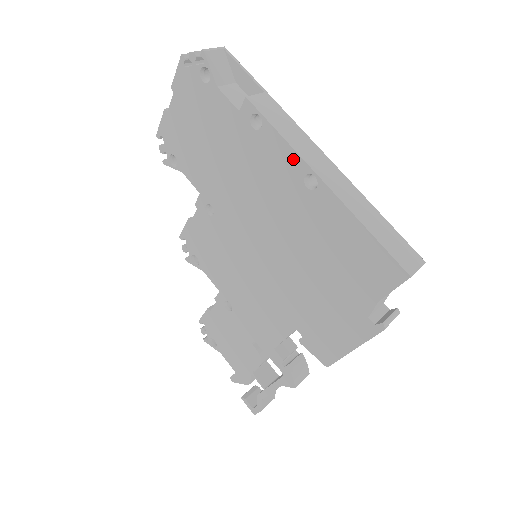
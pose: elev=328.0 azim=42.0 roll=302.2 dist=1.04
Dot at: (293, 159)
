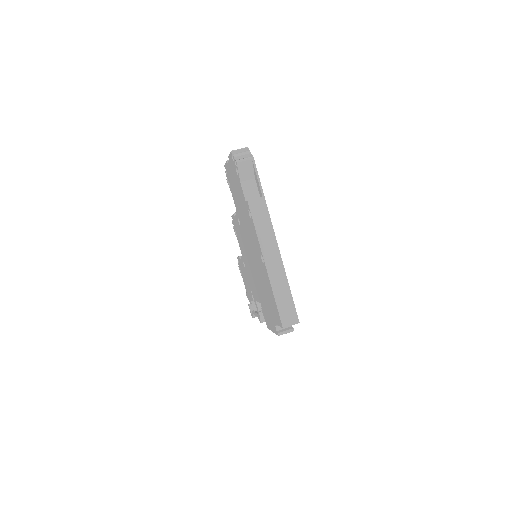
Dot at: (258, 244)
